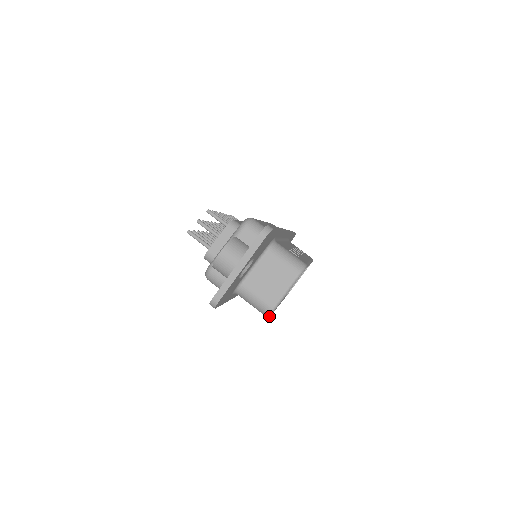
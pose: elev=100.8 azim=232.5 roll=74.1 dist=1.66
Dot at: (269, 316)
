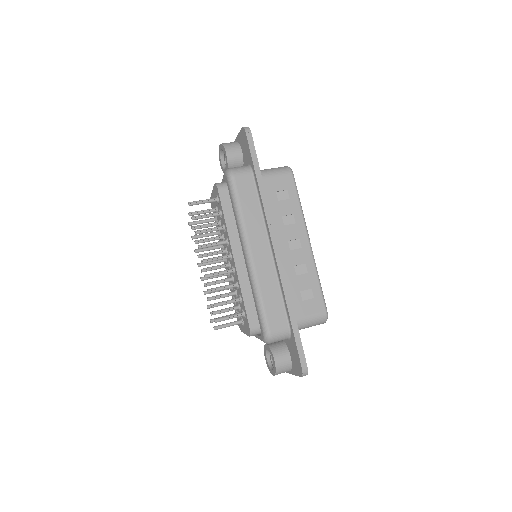
Dot at: (291, 170)
